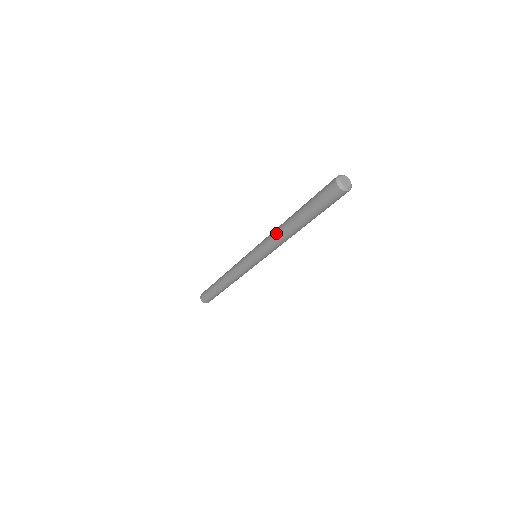
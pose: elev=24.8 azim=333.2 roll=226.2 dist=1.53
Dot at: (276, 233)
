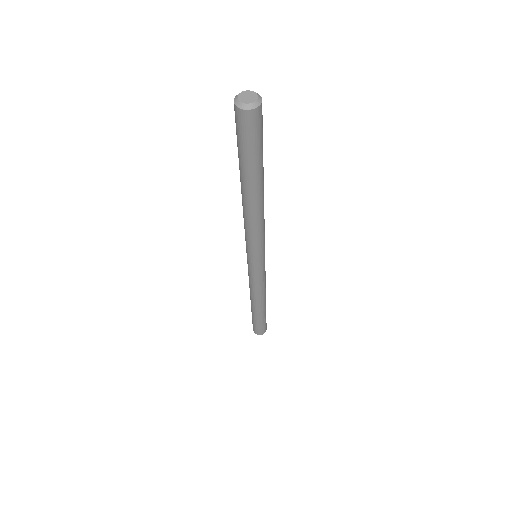
Dot at: (243, 213)
